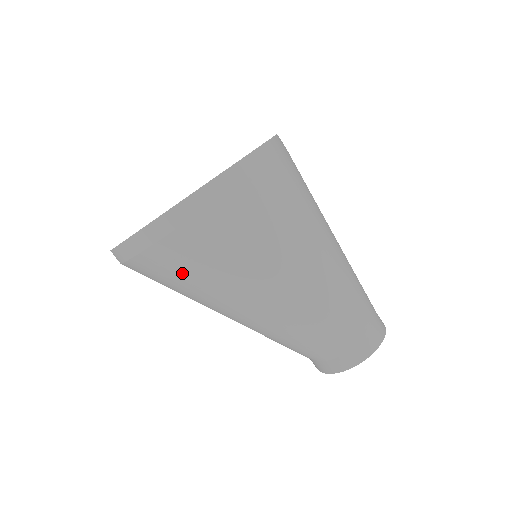
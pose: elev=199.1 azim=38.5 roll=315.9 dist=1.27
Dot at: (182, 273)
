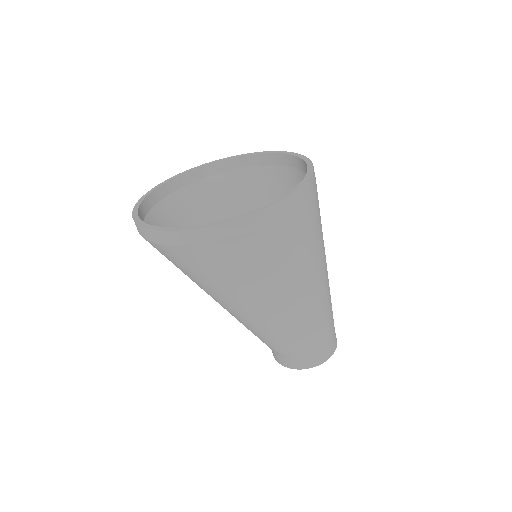
Dot at: (201, 271)
